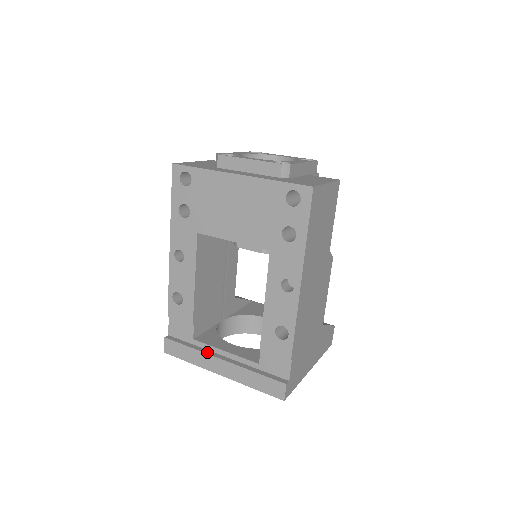
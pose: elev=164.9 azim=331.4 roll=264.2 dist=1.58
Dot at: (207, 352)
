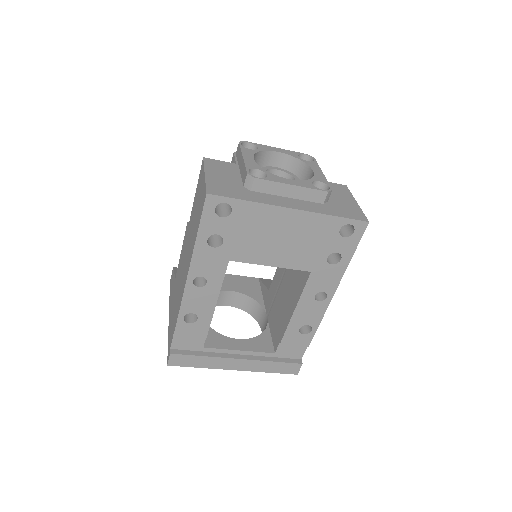
Dot at: (222, 356)
